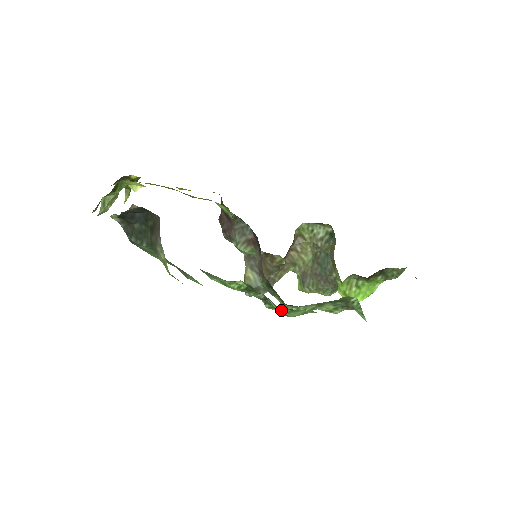
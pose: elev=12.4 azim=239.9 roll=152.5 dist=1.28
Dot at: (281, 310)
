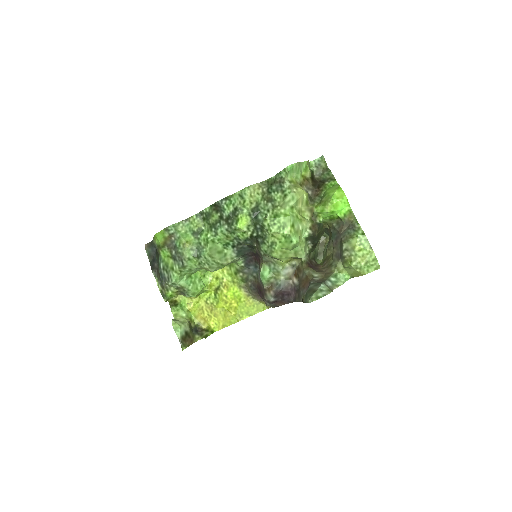
Dot at: (234, 212)
